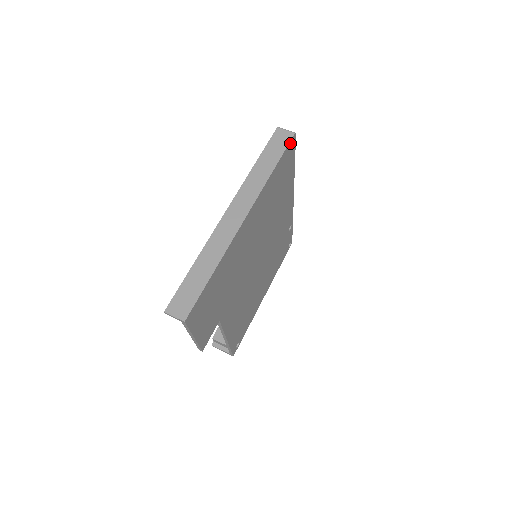
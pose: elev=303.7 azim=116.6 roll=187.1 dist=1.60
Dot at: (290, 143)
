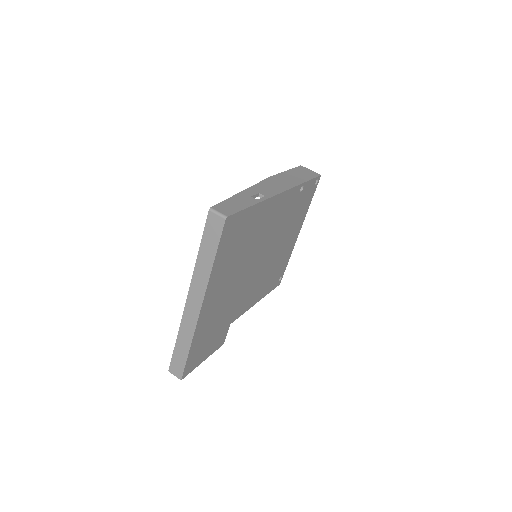
Dot at: (224, 228)
